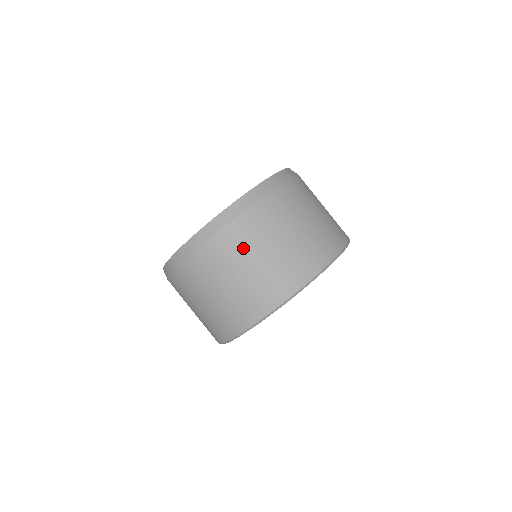
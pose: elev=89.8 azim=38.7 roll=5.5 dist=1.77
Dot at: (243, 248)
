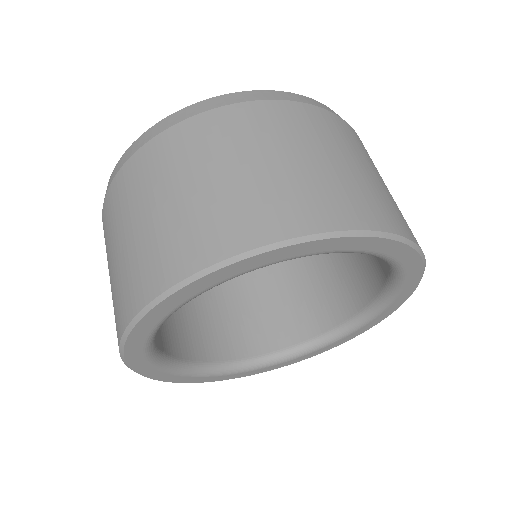
Dot at: (155, 178)
